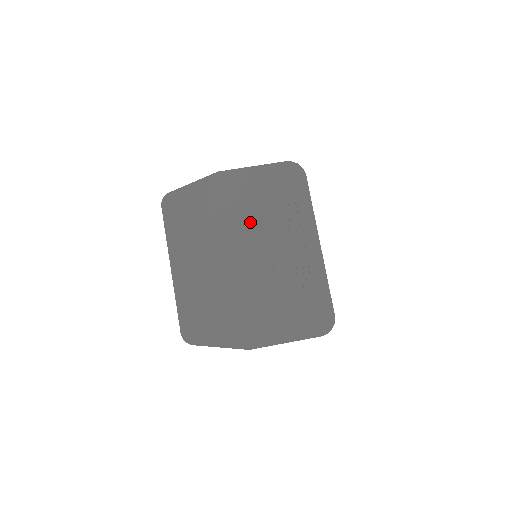
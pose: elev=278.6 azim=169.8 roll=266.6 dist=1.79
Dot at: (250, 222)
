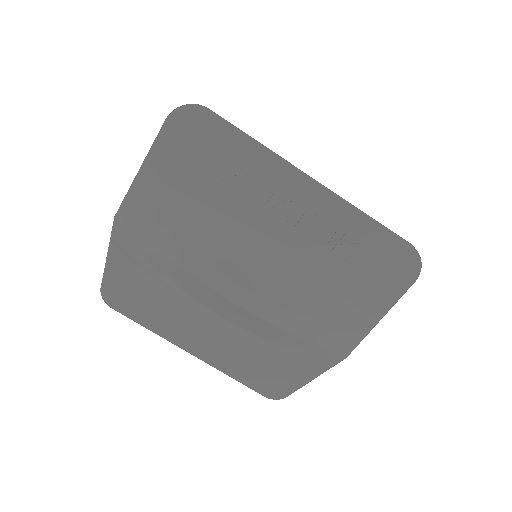
Dot at: (209, 249)
